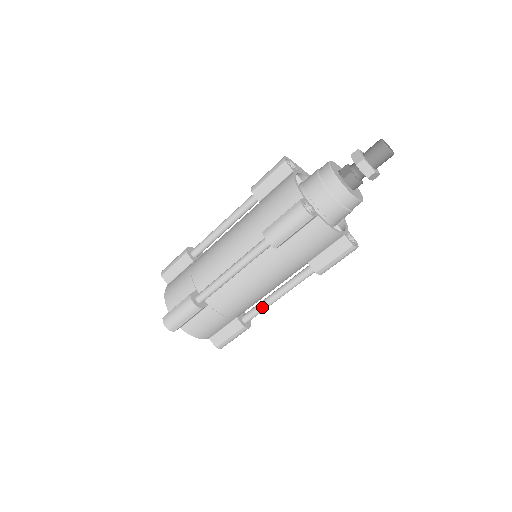
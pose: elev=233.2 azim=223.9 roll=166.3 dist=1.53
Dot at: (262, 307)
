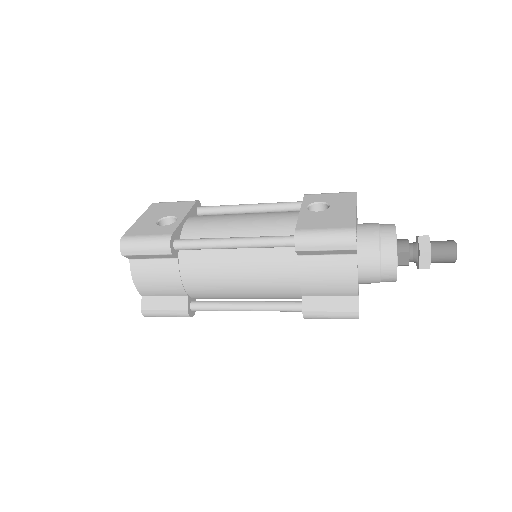
Dot at: occluded
